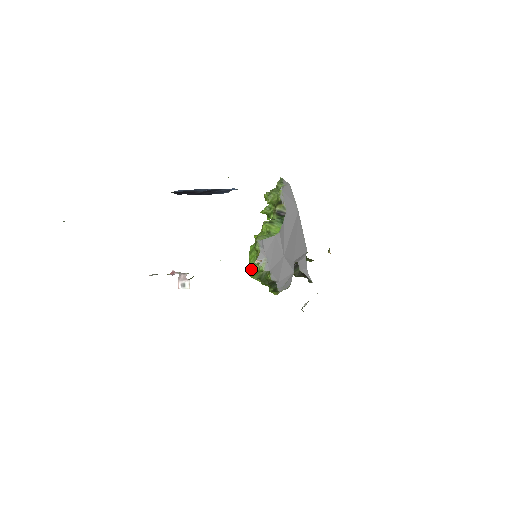
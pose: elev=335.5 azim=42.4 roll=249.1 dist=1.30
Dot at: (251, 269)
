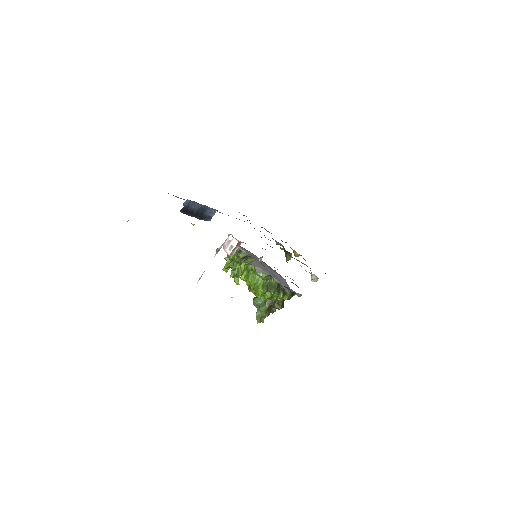
Dot at: (257, 286)
